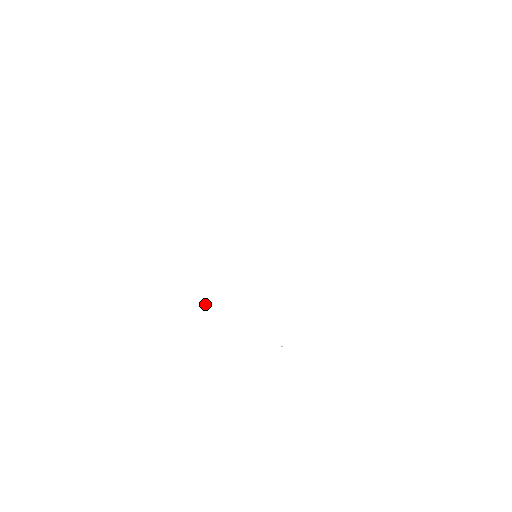
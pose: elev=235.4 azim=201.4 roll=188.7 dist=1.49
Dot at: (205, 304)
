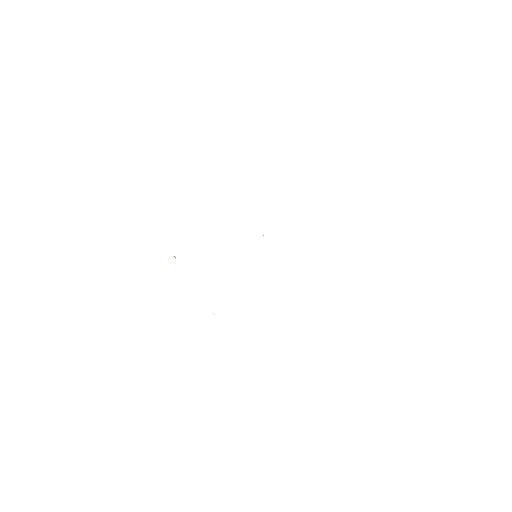
Dot at: occluded
